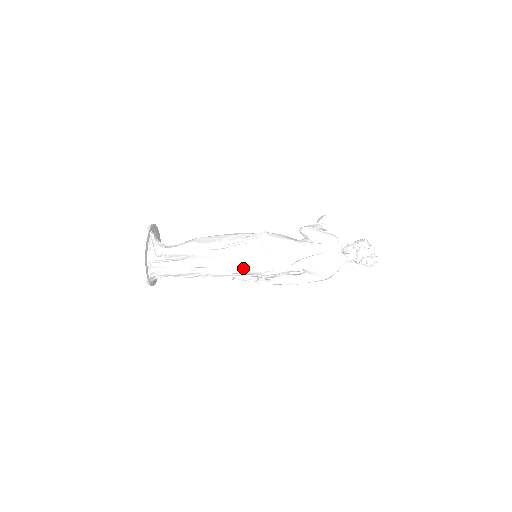
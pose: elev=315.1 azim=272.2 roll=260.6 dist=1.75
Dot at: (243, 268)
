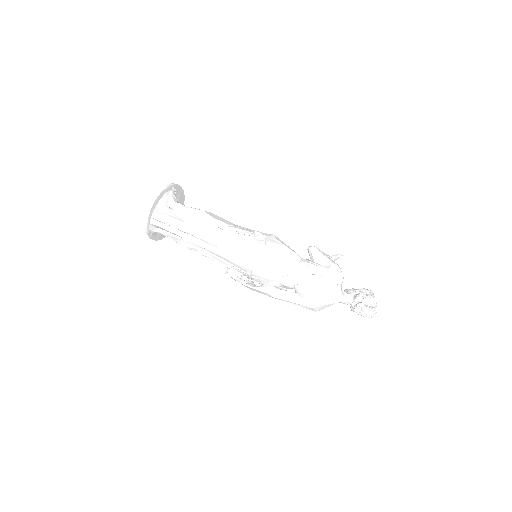
Dot at: (237, 258)
